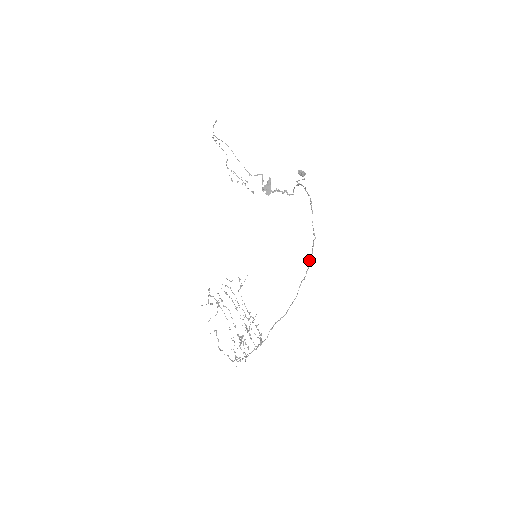
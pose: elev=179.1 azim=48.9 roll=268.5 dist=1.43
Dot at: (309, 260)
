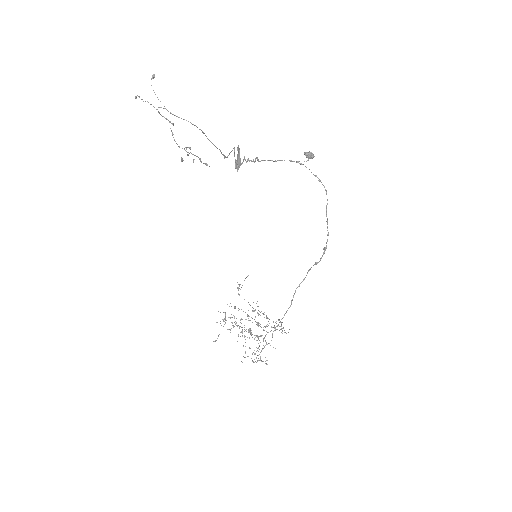
Dot at: occluded
